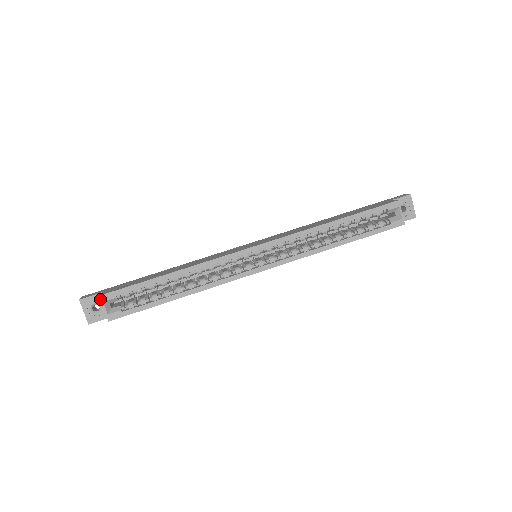
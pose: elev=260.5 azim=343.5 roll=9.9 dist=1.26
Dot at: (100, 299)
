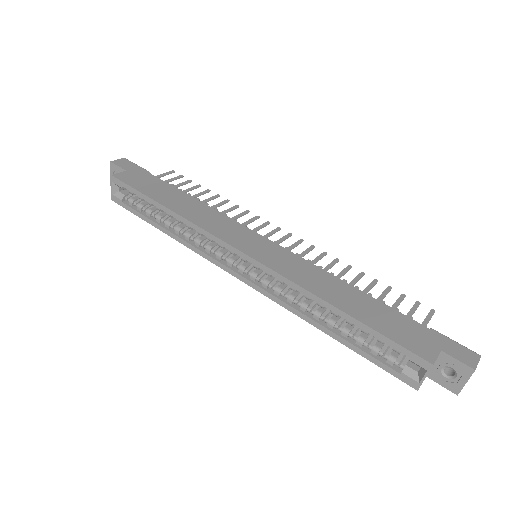
Dot at: (111, 178)
